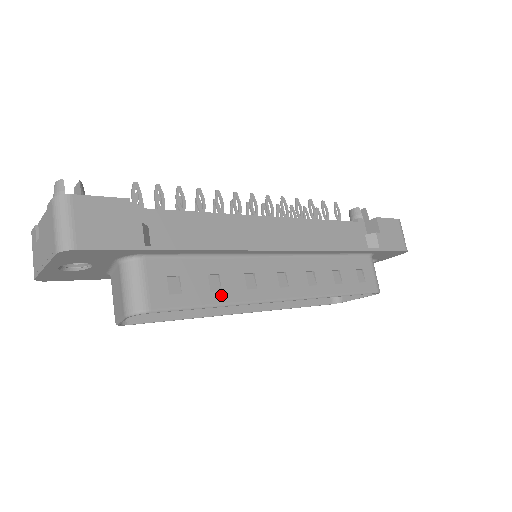
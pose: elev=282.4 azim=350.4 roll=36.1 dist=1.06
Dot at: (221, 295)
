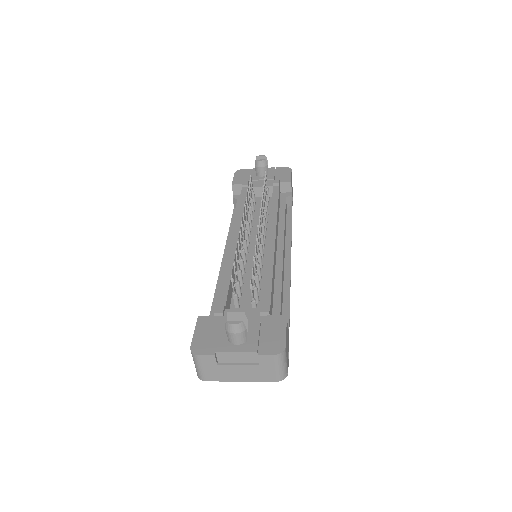
Dot at: occluded
